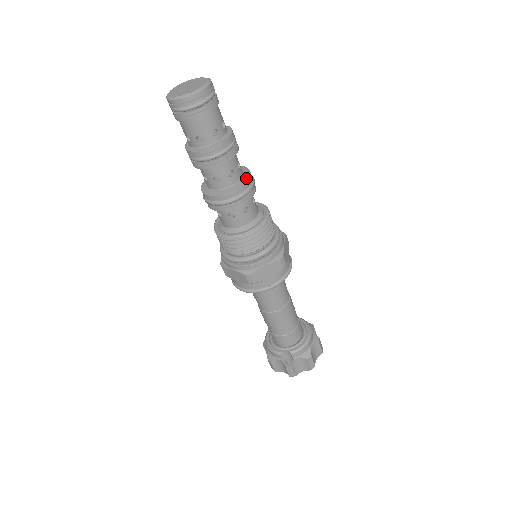
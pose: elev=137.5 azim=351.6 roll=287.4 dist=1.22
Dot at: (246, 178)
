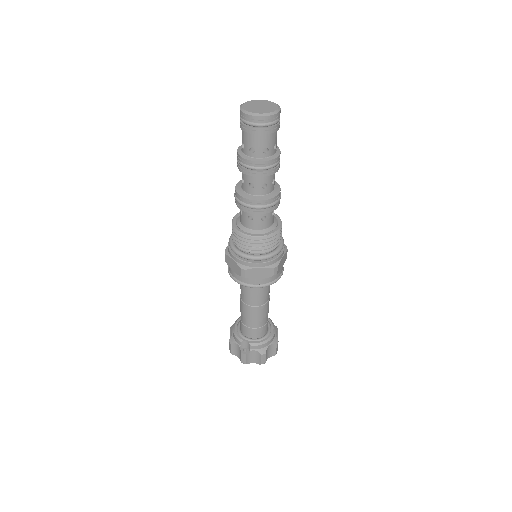
Dot at: (275, 194)
